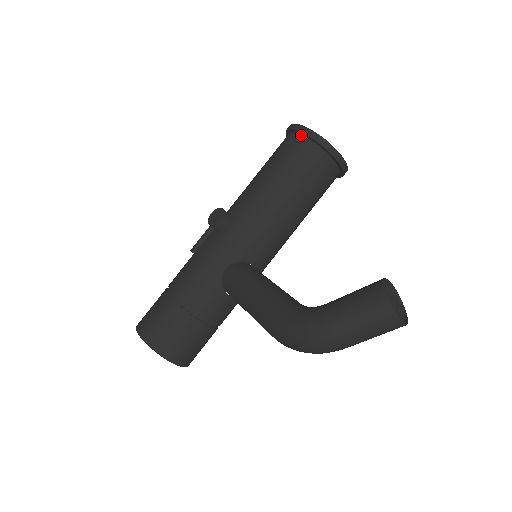
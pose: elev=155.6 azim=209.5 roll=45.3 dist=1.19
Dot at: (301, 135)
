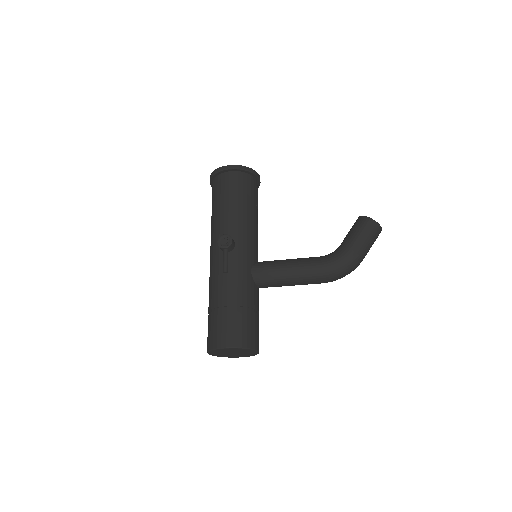
Dot at: (235, 171)
